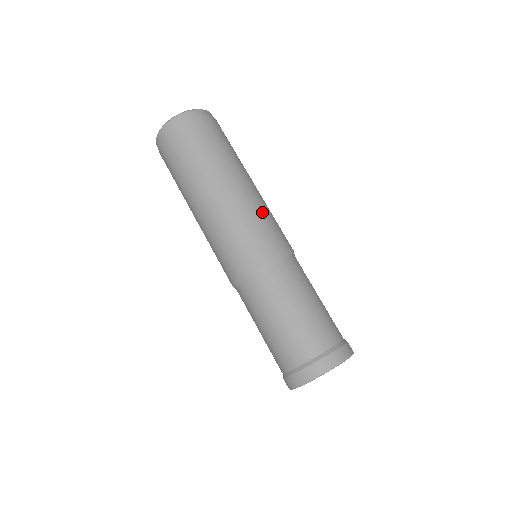
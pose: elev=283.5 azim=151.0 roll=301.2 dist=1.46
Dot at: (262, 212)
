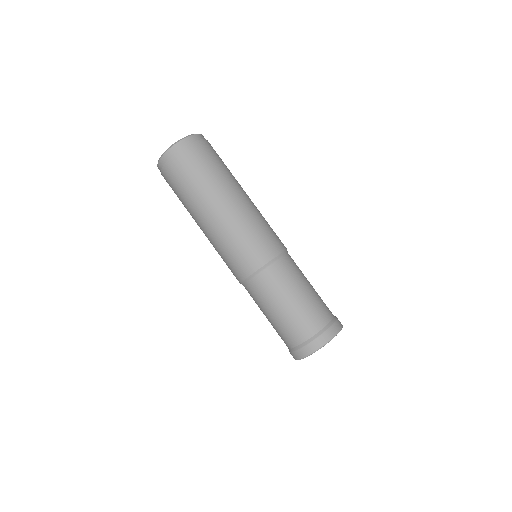
Dot at: (236, 236)
